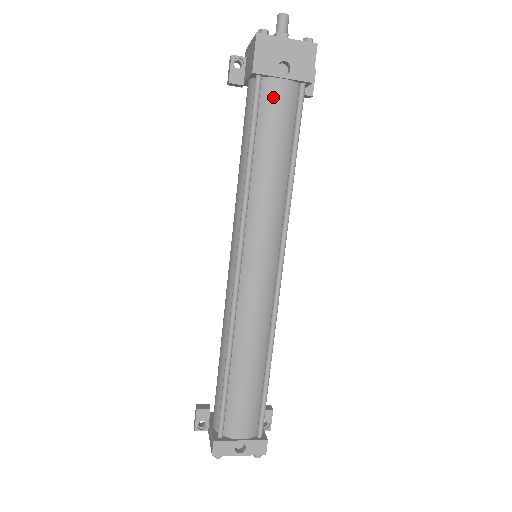
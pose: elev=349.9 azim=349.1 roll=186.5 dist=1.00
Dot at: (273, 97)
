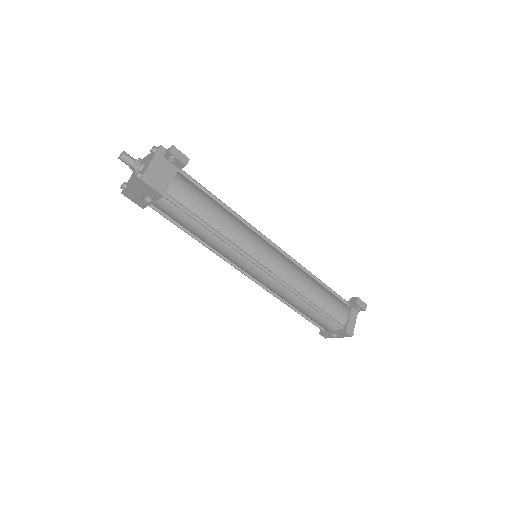
Dot at: (162, 211)
